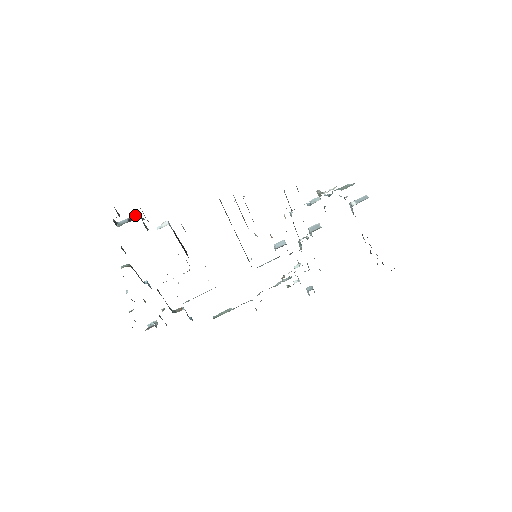
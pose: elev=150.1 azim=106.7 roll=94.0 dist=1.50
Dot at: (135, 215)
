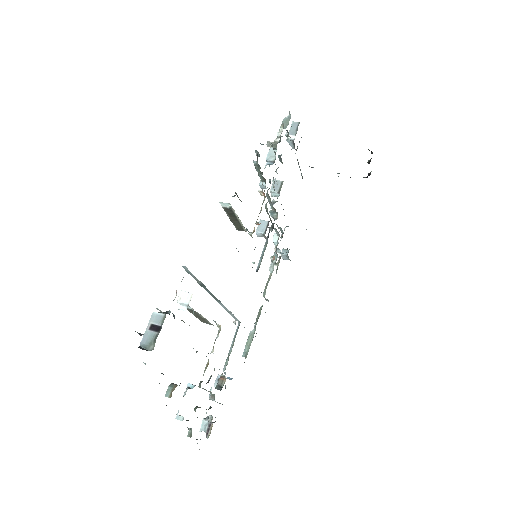
Dot at: (153, 317)
